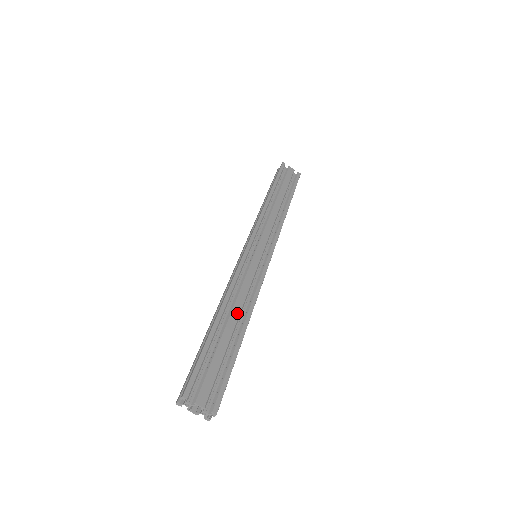
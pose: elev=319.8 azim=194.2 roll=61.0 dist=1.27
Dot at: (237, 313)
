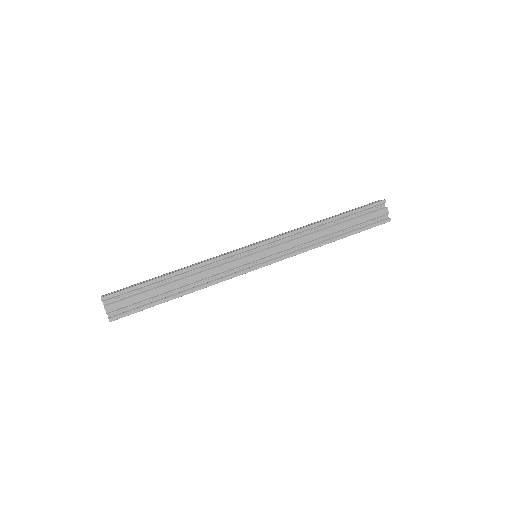
Dot at: (188, 282)
